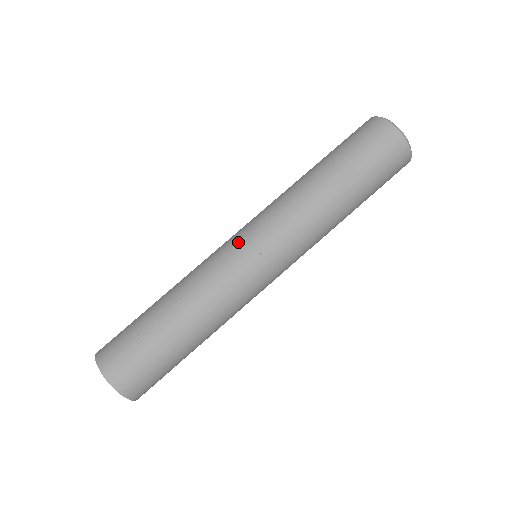
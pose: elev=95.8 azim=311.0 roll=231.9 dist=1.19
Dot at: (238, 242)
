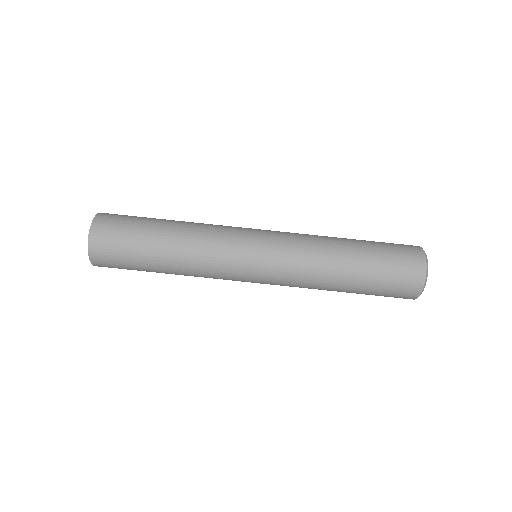
Dot at: (254, 229)
